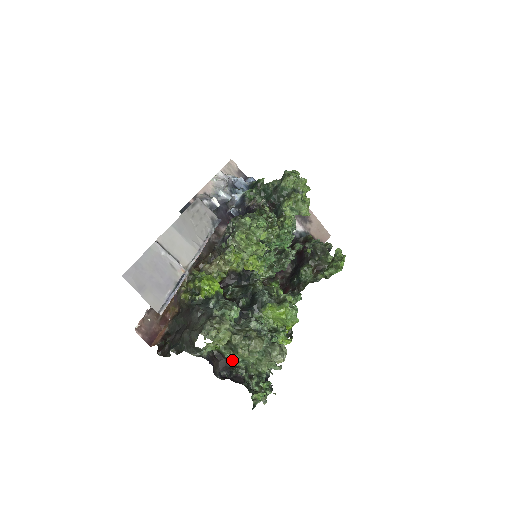
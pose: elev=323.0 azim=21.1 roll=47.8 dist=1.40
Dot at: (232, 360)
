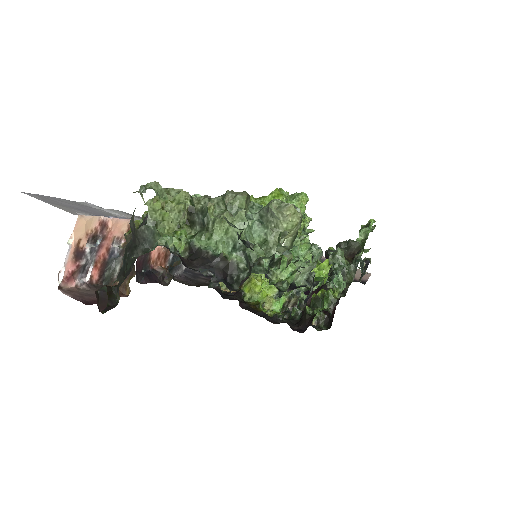
Dot at: (216, 253)
